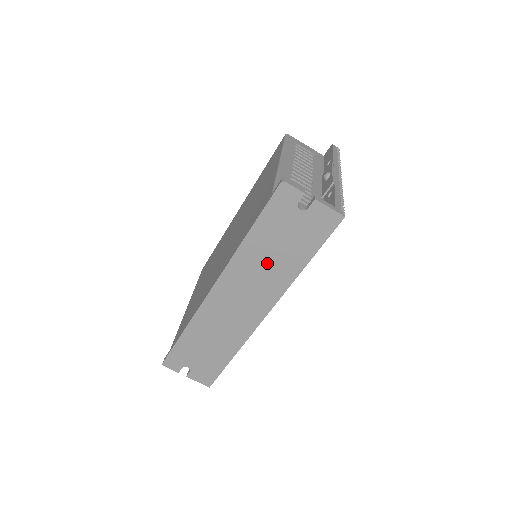
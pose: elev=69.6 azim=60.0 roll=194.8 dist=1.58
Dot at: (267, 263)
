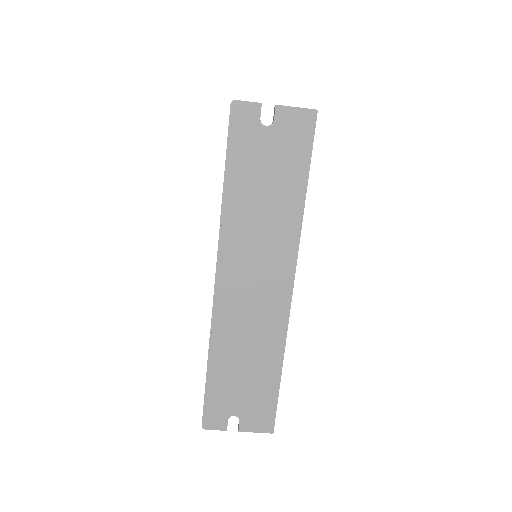
Dot at: (262, 214)
